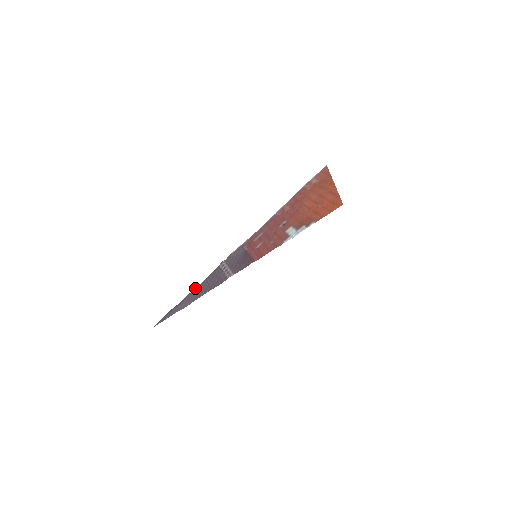
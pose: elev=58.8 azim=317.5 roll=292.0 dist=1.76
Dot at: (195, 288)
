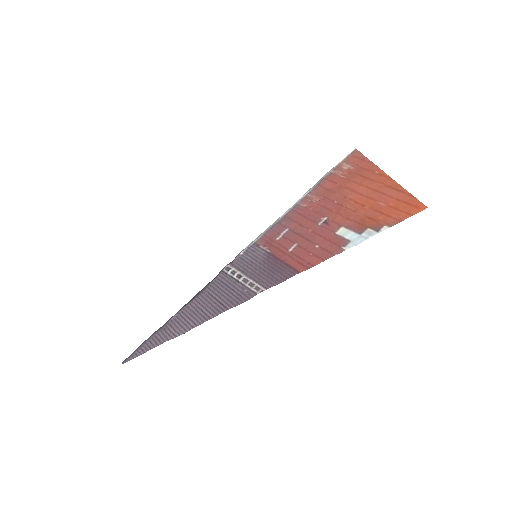
Dot at: (188, 303)
